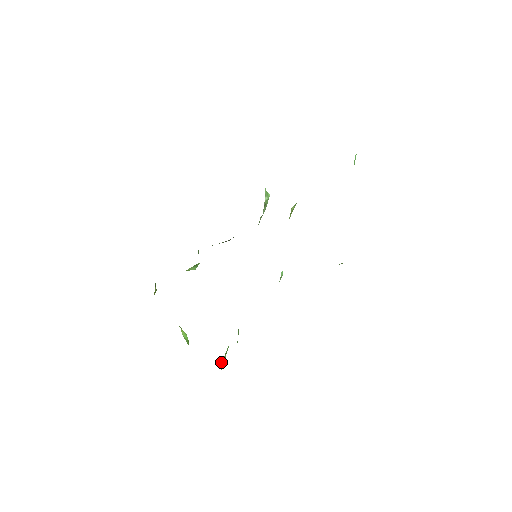
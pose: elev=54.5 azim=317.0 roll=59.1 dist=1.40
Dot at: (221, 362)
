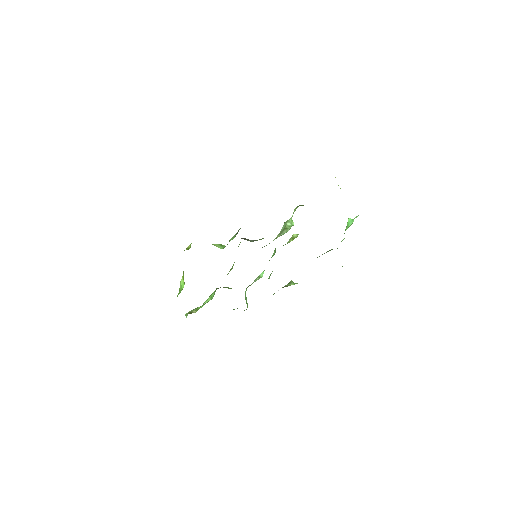
Dot at: (190, 313)
